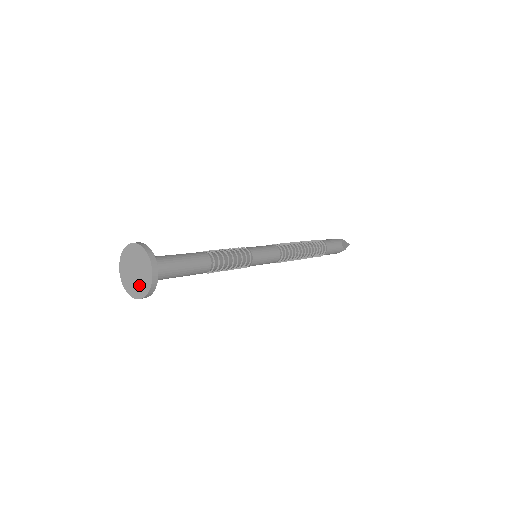
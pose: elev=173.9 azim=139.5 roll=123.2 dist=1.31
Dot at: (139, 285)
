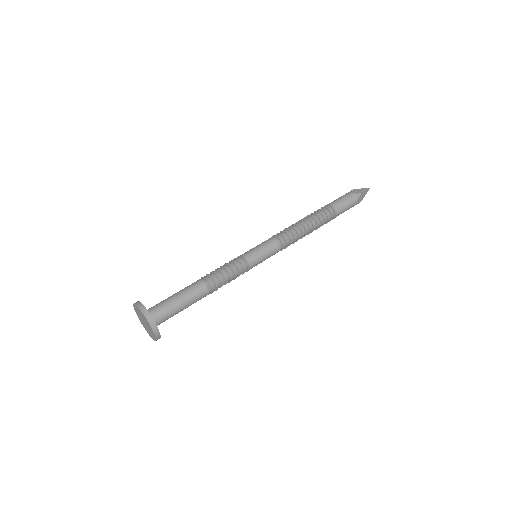
Dot at: (148, 331)
